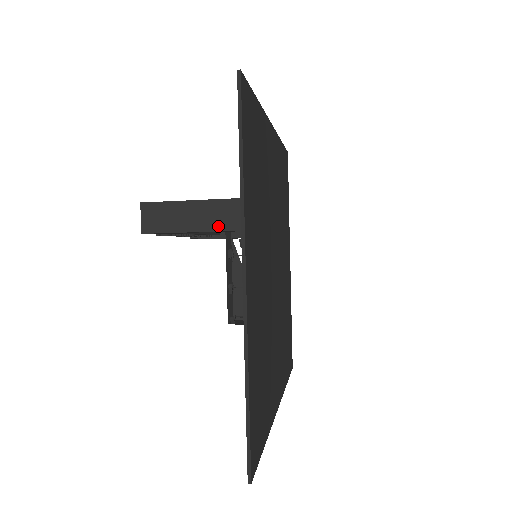
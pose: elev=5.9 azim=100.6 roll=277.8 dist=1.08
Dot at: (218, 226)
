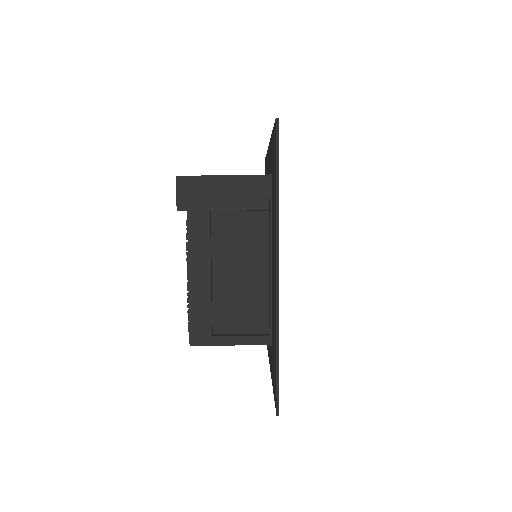
Dot at: occluded
